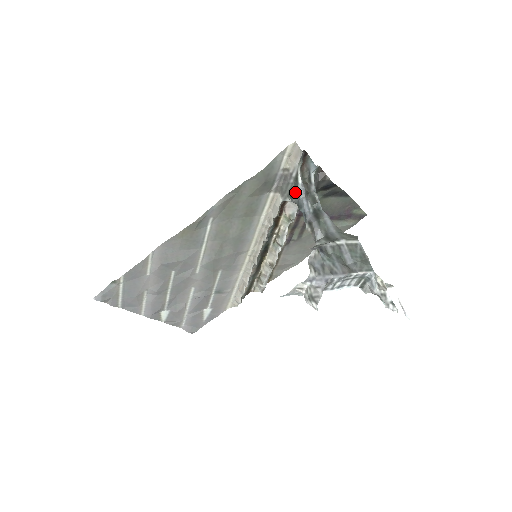
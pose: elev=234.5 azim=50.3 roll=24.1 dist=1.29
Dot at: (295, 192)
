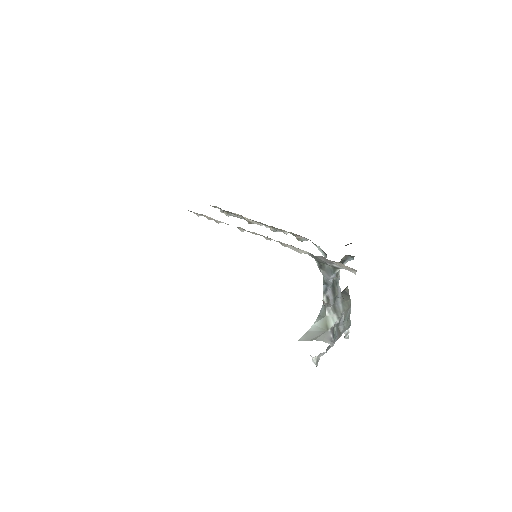
Dot at: (327, 271)
